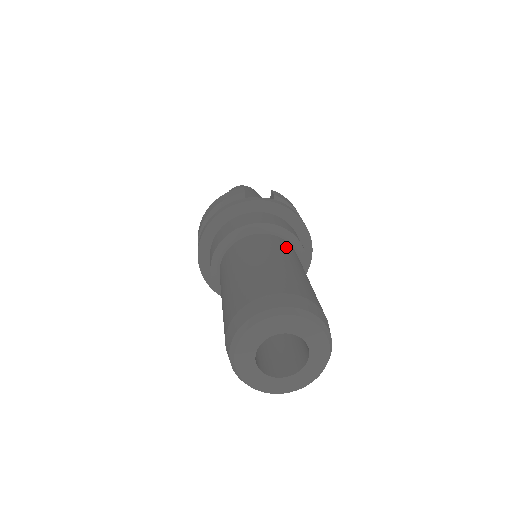
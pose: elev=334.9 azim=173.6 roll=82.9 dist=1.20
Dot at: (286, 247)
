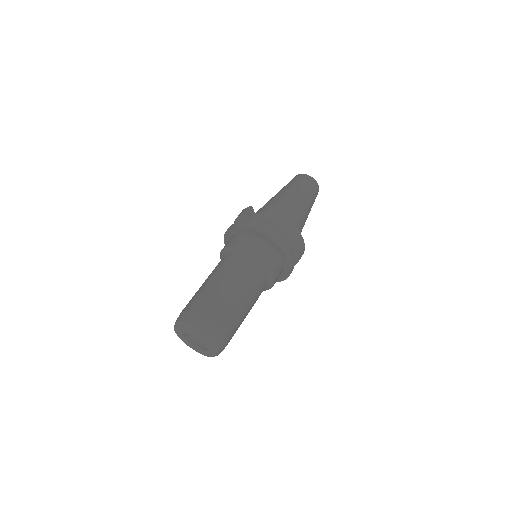
Dot at: (239, 267)
